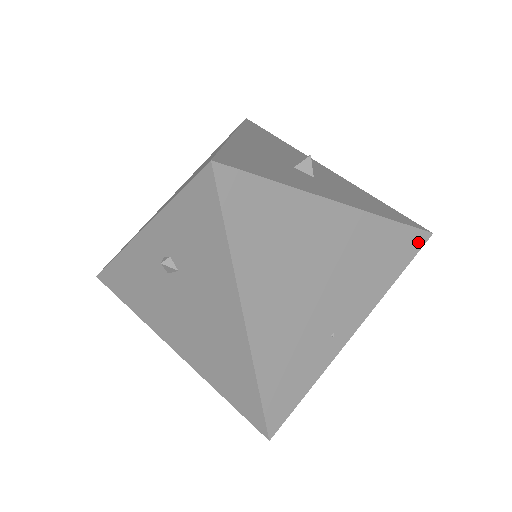
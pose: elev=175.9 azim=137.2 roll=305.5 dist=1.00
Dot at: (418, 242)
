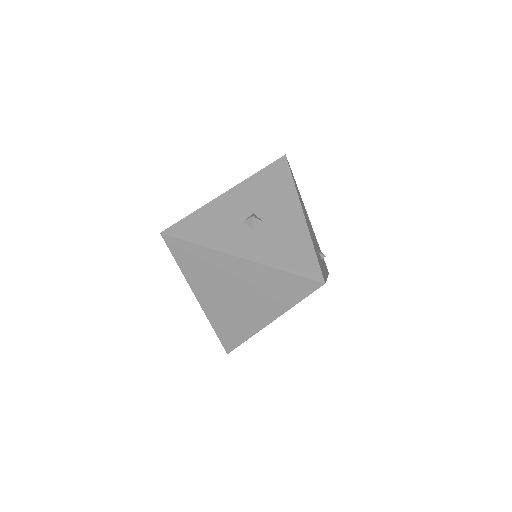
Dot at: (311, 286)
